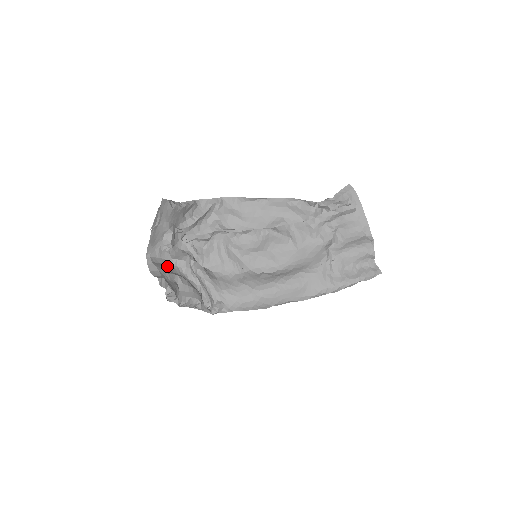
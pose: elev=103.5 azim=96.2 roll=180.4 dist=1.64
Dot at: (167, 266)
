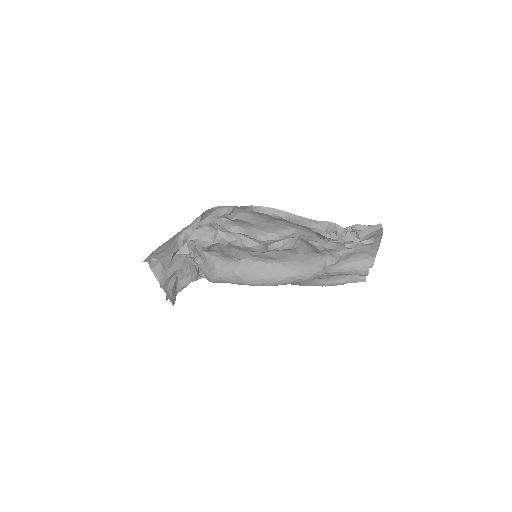
Dot at: occluded
